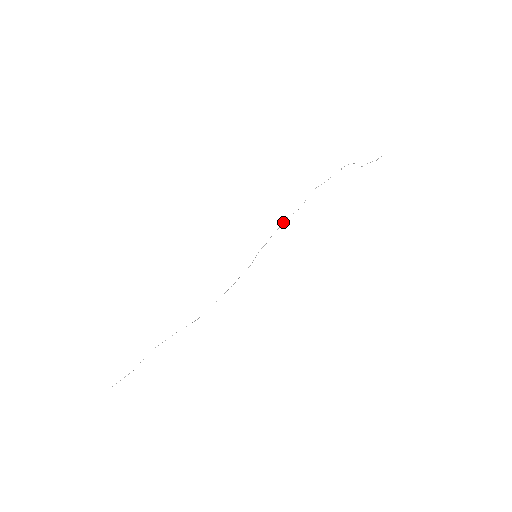
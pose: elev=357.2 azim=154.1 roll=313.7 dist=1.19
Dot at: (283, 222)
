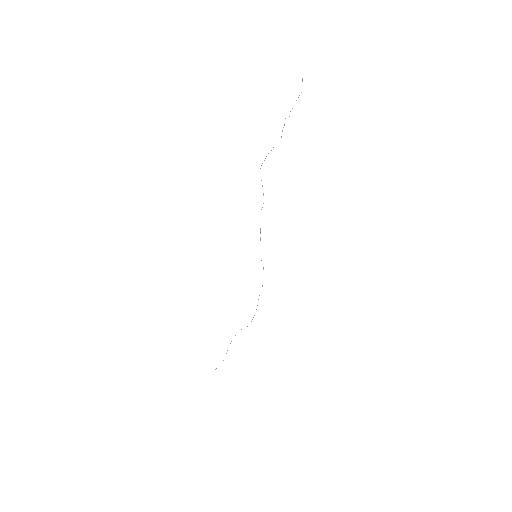
Dot at: occluded
